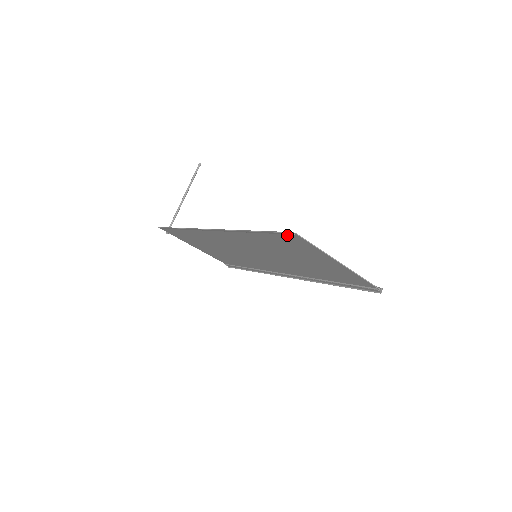
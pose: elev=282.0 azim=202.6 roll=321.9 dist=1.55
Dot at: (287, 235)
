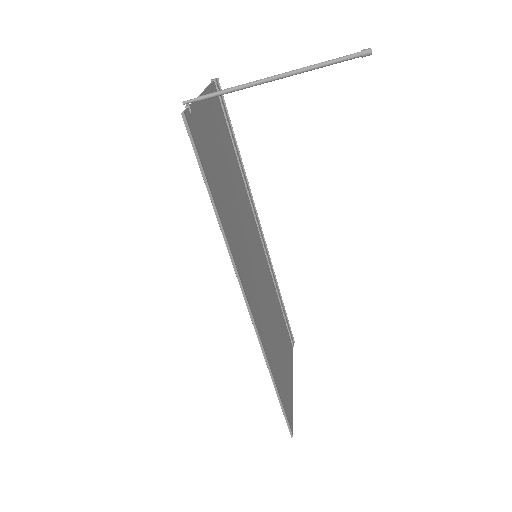
Dot at: (289, 423)
